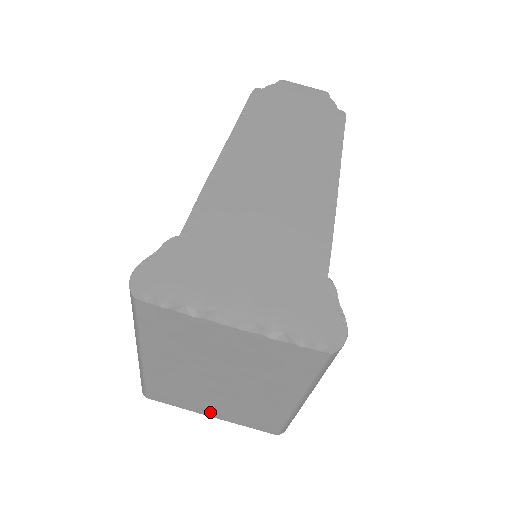
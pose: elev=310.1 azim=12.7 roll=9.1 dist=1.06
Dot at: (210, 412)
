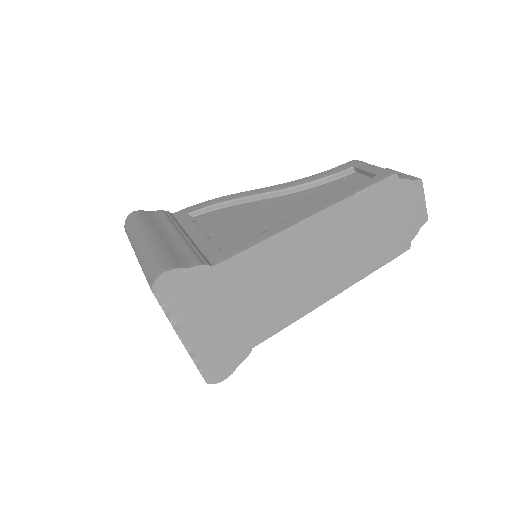
Dot at: occluded
